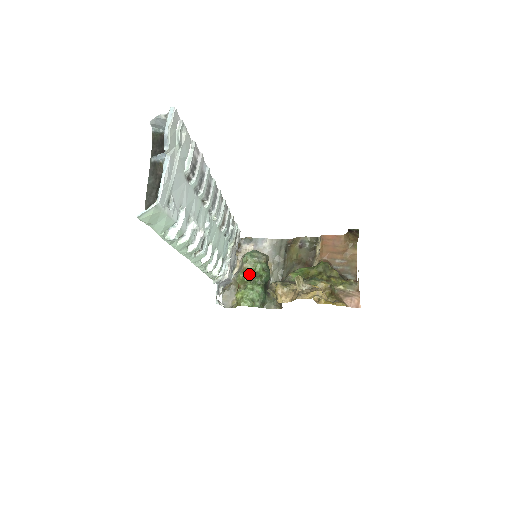
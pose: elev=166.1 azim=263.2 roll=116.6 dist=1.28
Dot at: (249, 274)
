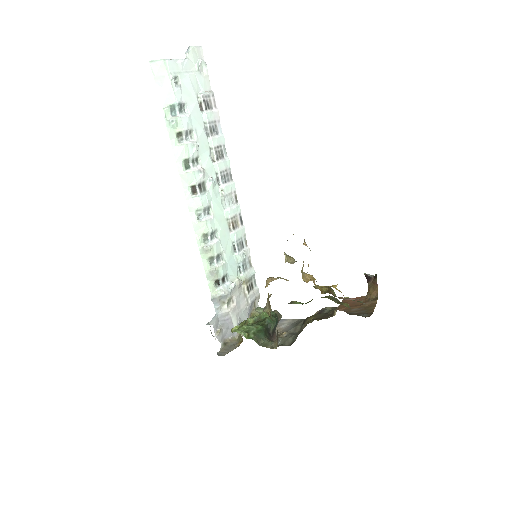
Dot at: (254, 317)
